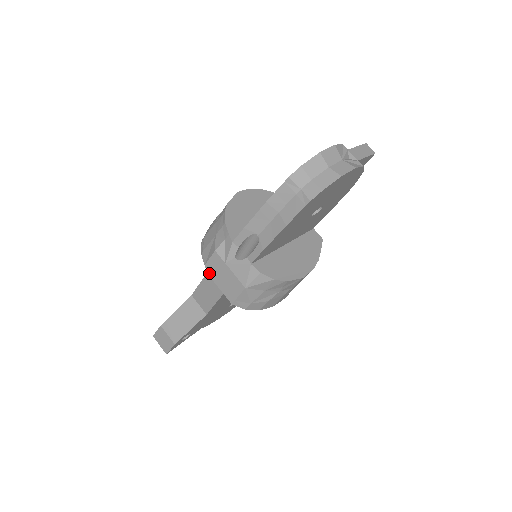
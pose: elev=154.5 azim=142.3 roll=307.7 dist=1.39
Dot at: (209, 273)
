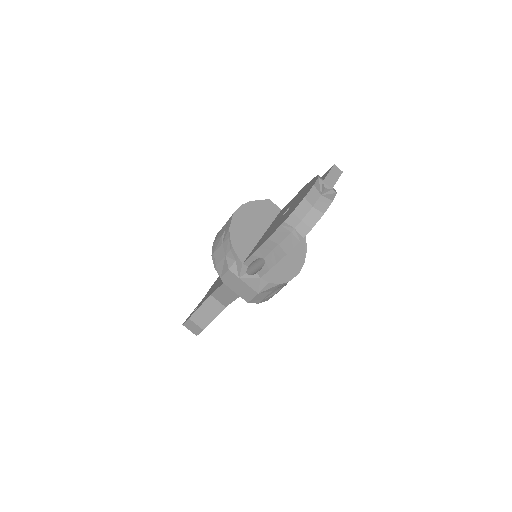
Dot at: (225, 283)
